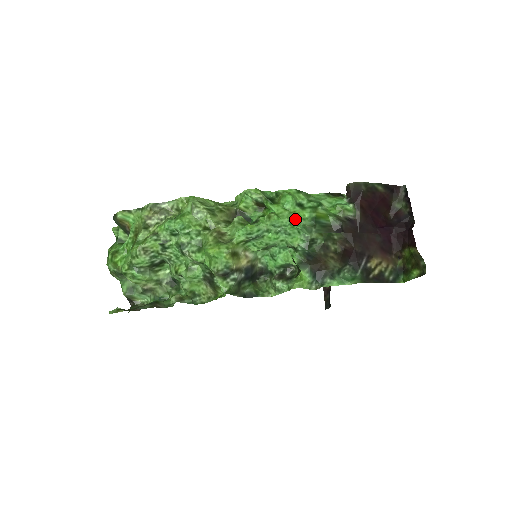
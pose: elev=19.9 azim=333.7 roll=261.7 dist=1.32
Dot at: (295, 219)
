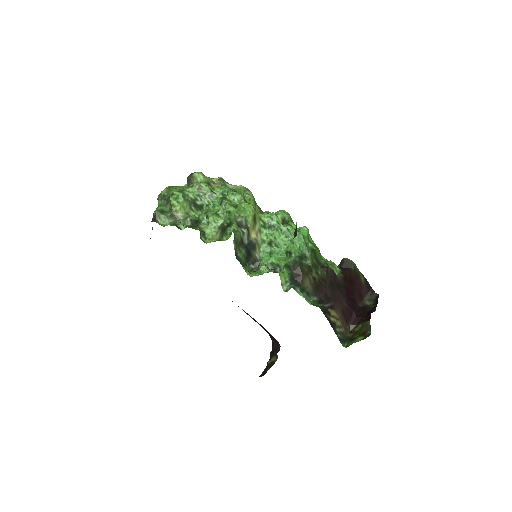
Dot at: (303, 236)
